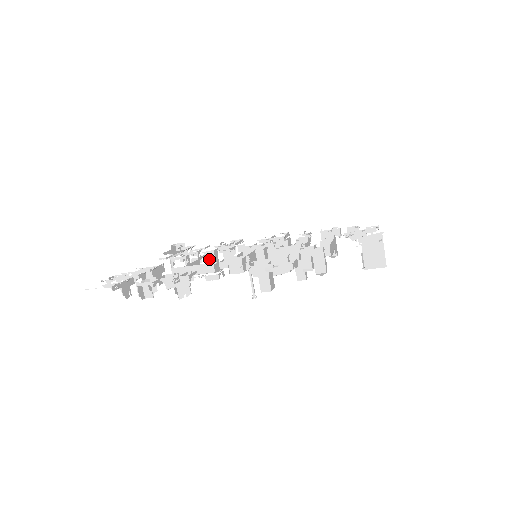
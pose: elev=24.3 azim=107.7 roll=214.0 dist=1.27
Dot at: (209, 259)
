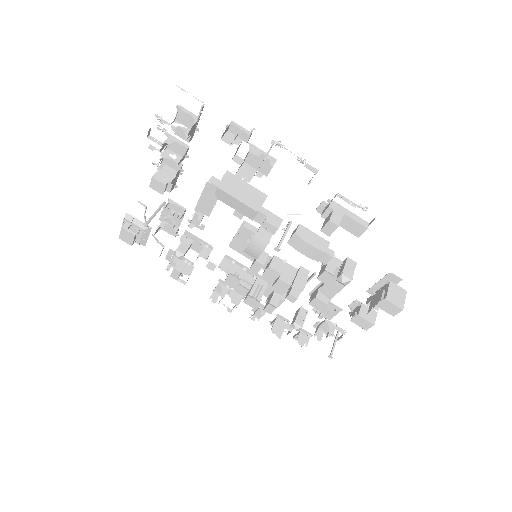
Dot at: (183, 243)
